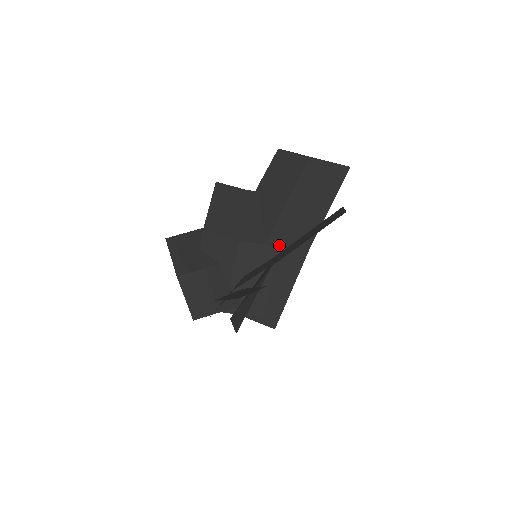
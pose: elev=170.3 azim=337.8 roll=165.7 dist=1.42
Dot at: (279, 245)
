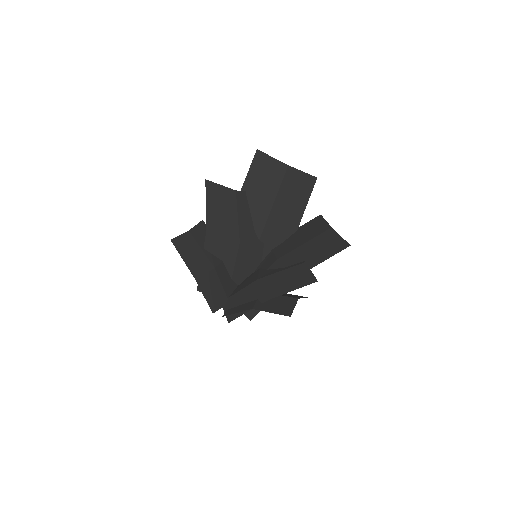
Dot at: (268, 243)
